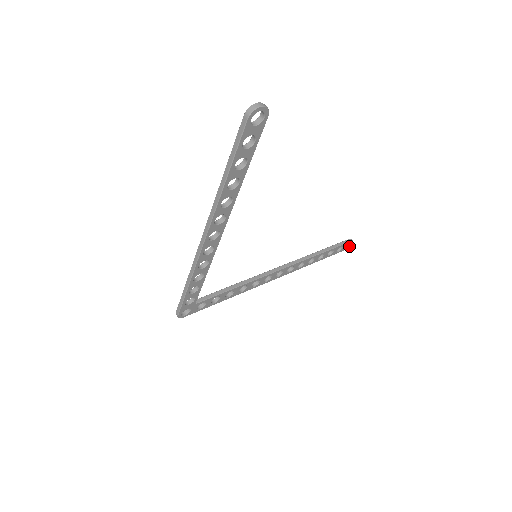
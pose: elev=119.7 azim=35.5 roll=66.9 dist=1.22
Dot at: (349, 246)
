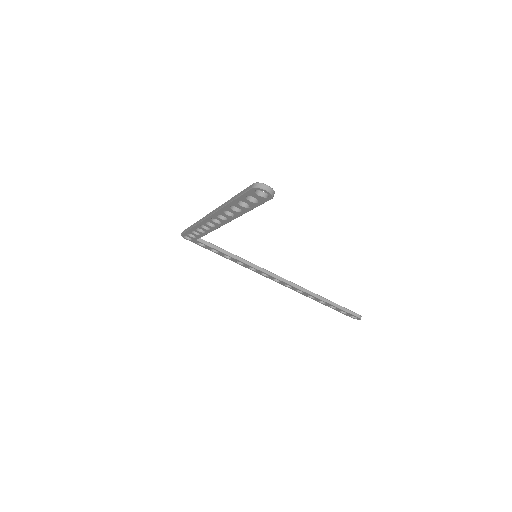
Dot at: (356, 318)
